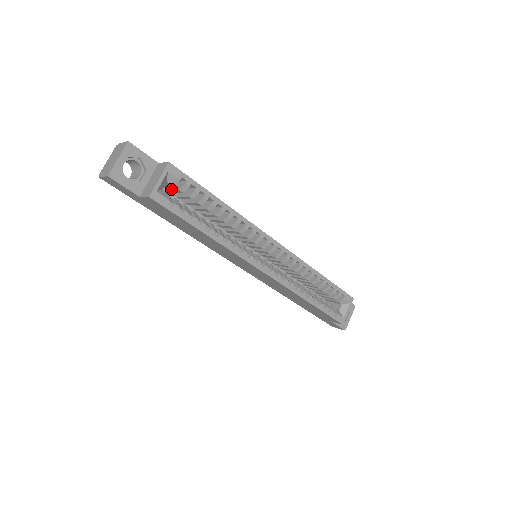
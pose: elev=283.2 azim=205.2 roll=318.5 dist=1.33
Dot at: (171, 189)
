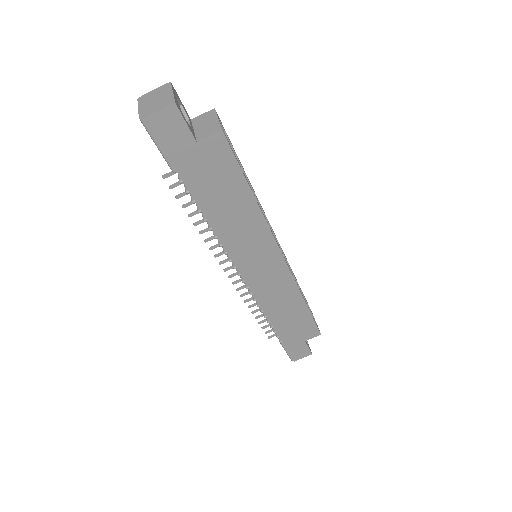
Dot at: occluded
